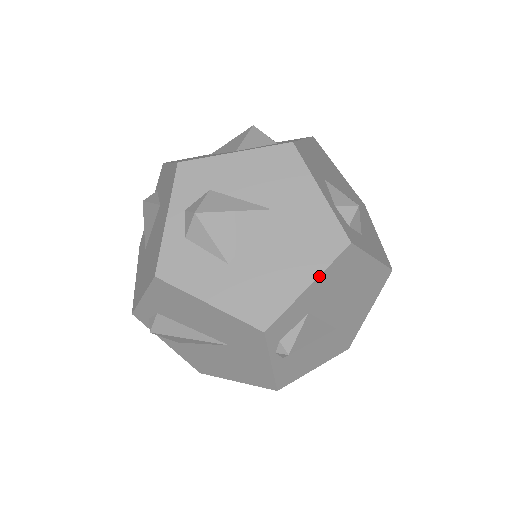
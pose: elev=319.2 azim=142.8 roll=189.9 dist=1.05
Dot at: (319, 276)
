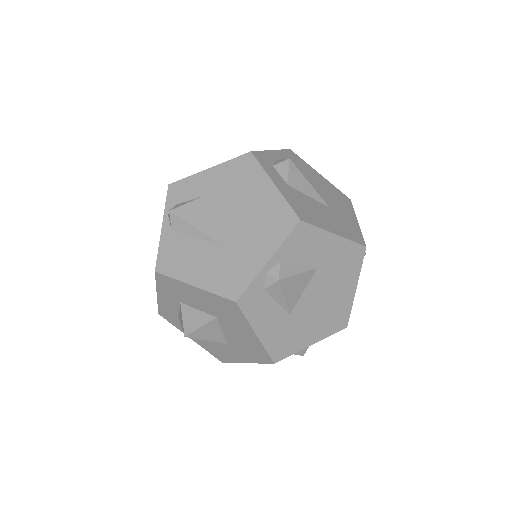
Dot at: (219, 165)
